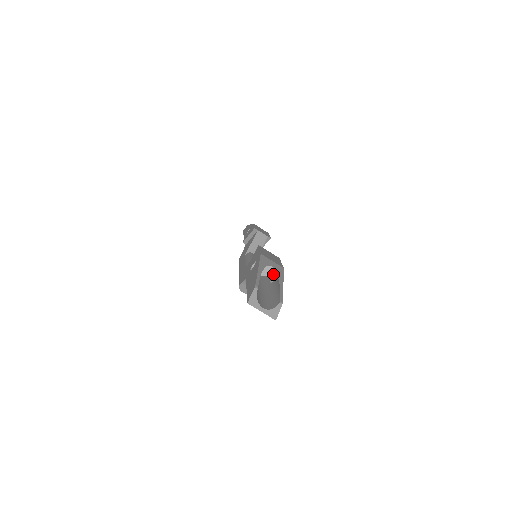
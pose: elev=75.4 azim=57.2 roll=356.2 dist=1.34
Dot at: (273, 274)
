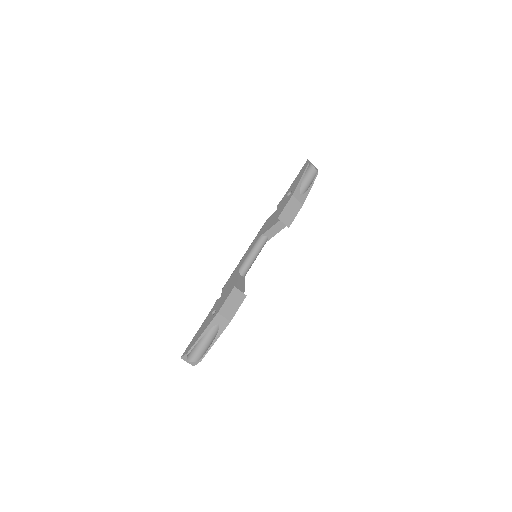
Dot at: occluded
